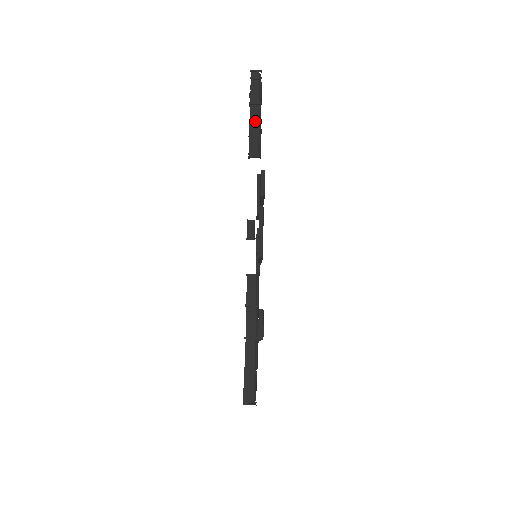
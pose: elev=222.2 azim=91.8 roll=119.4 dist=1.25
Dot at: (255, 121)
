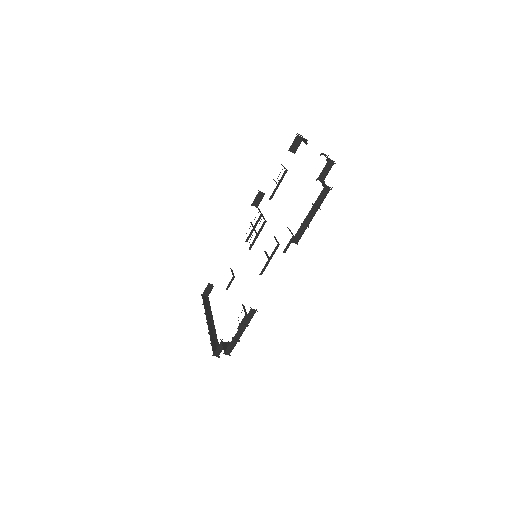
Dot at: (309, 218)
